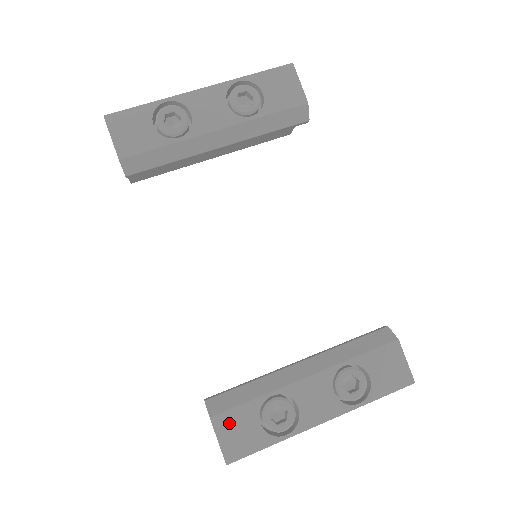
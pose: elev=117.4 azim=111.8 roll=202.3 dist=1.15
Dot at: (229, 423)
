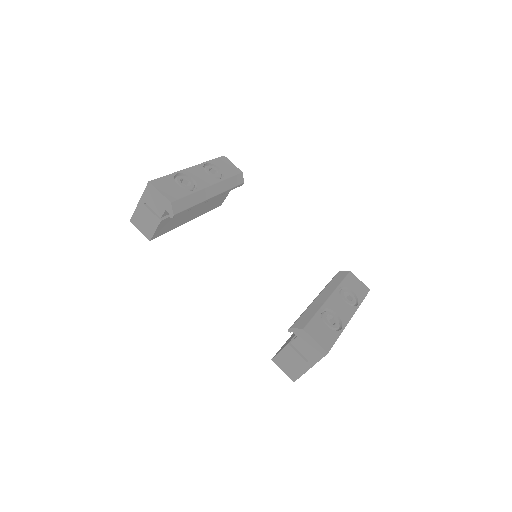
Dot at: (314, 330)
